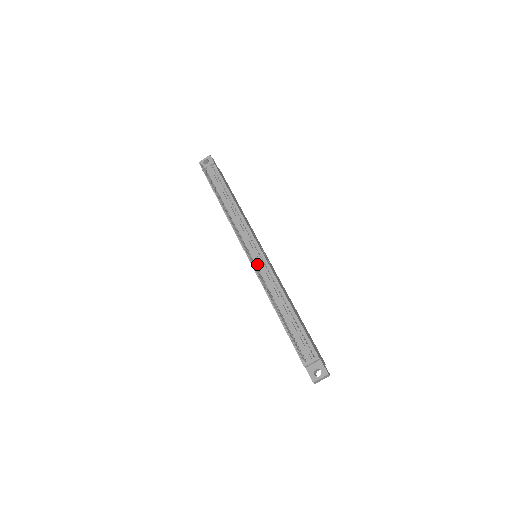
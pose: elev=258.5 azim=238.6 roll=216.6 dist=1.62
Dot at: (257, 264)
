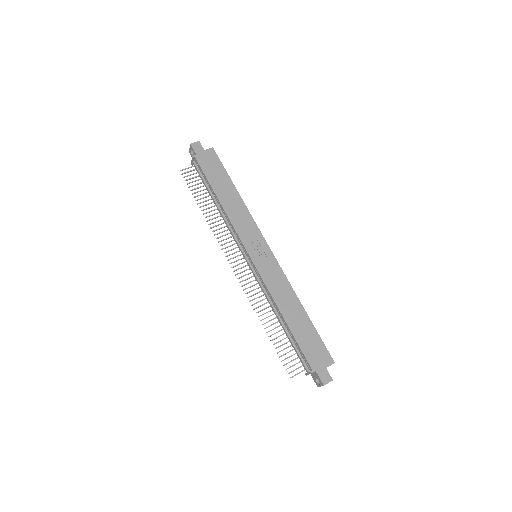
Dot at: (253, 272)
